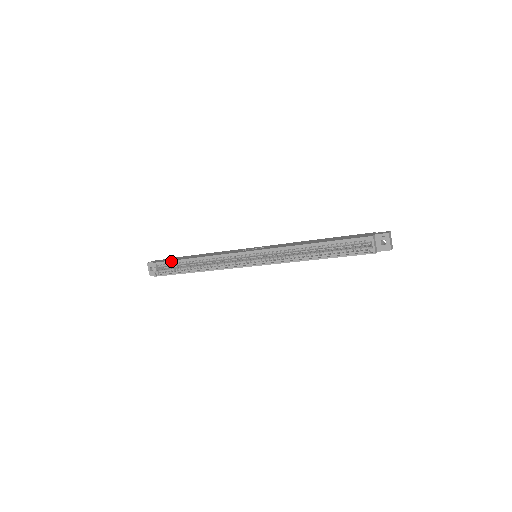
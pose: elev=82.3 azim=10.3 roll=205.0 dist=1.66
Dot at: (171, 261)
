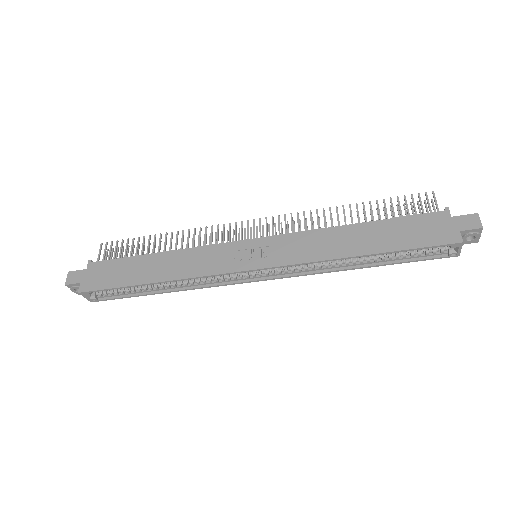
Dot at: (115, 288)
